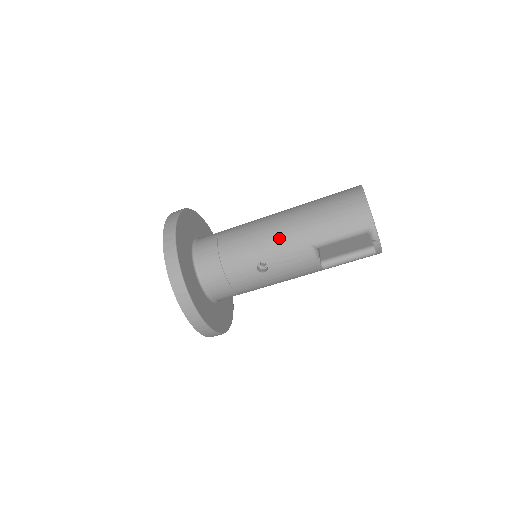
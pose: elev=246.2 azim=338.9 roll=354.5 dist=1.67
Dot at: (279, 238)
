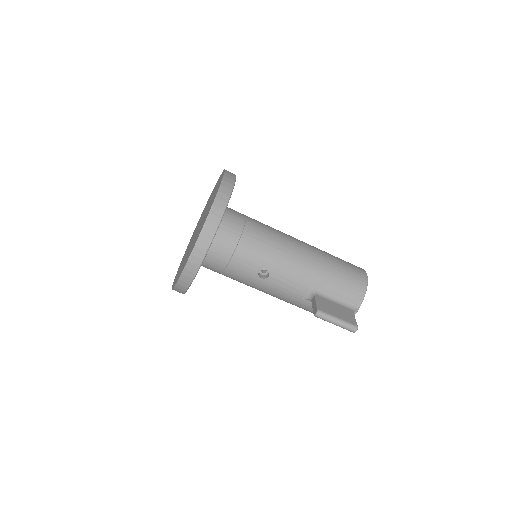
Dot at: (294, 264)
